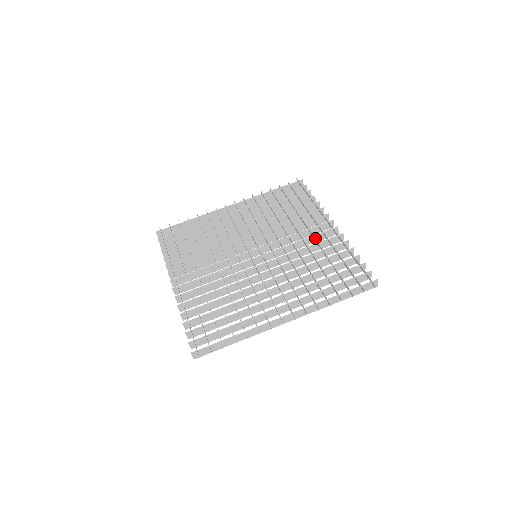
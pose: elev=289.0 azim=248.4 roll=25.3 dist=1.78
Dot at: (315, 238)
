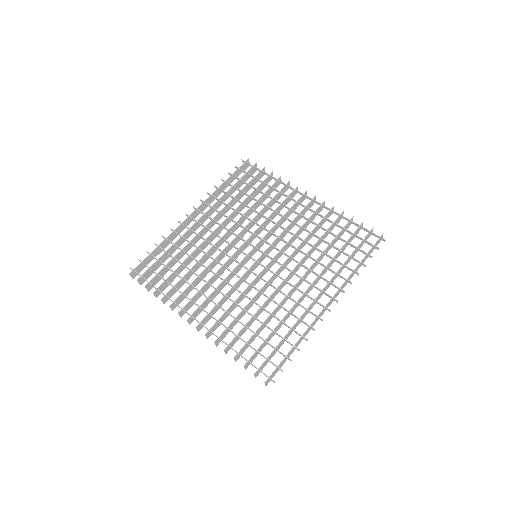
Dot at: occluded
